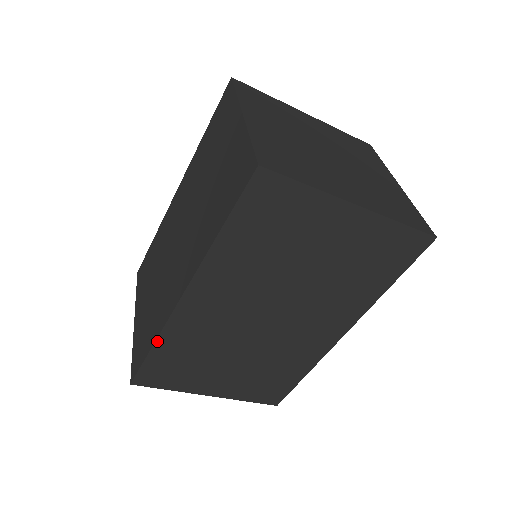
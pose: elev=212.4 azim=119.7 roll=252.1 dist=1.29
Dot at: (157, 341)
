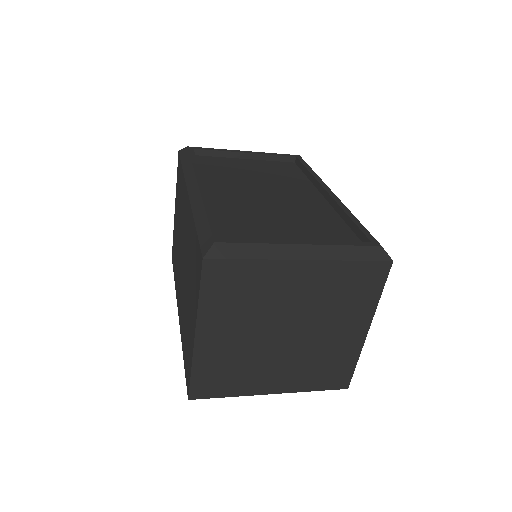
Dot at: occluded
